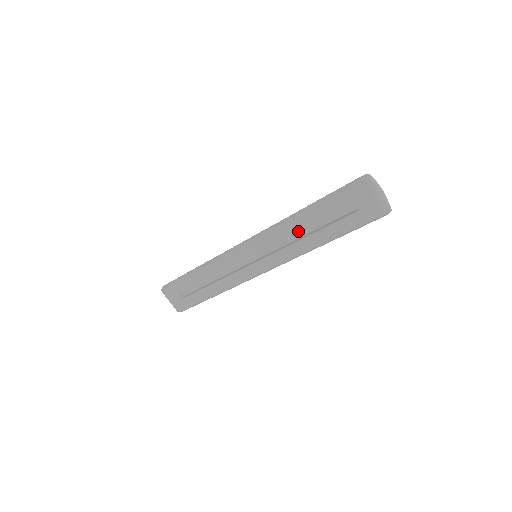
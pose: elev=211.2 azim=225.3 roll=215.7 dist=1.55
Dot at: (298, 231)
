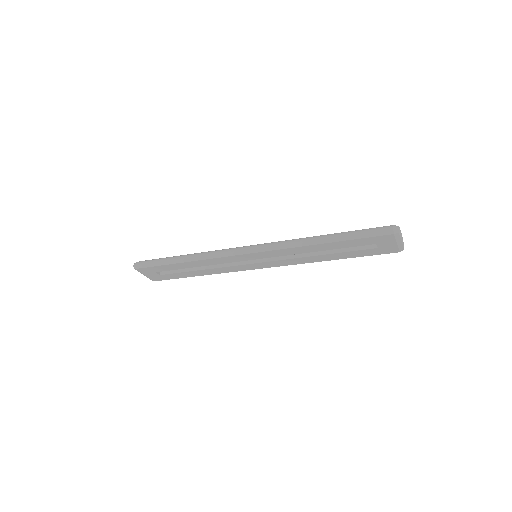
Dot at: occluded
